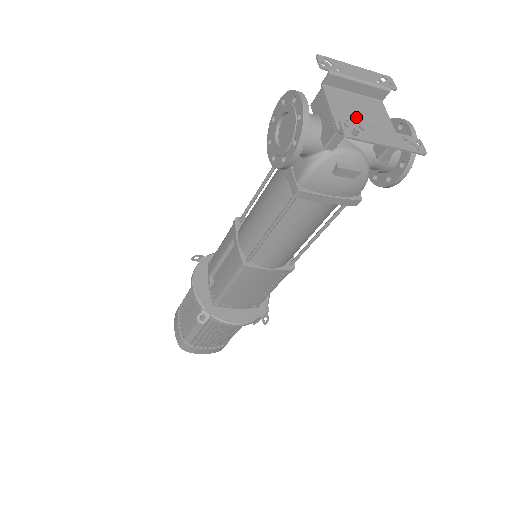
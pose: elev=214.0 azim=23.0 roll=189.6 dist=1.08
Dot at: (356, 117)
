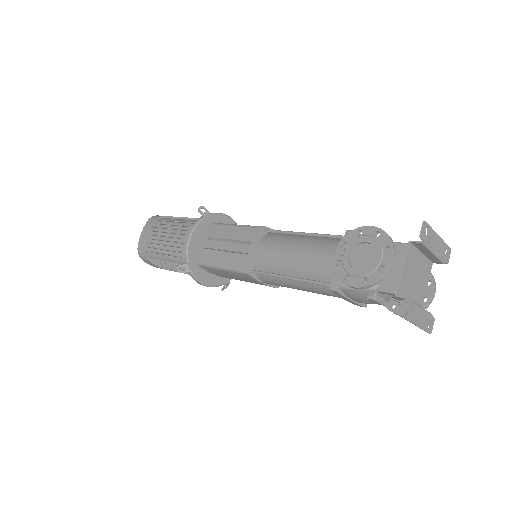
Dot at: (412, 280)
